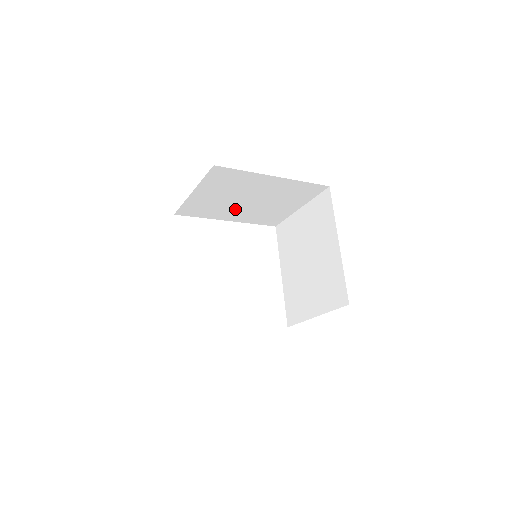
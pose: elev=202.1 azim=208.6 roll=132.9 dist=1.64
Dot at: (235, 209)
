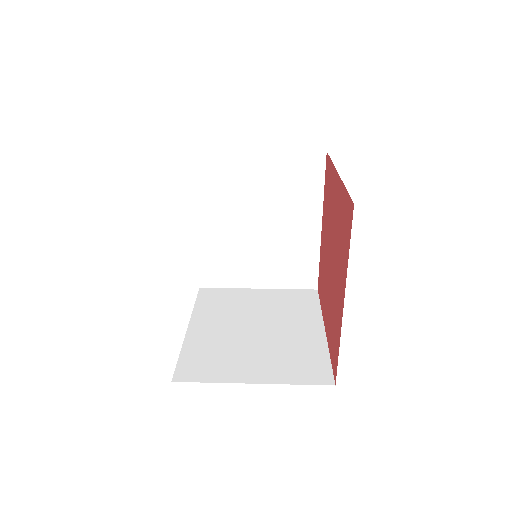
Dot at: occluded
